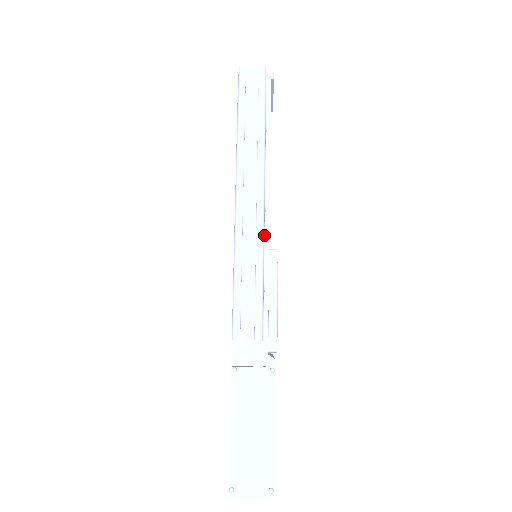
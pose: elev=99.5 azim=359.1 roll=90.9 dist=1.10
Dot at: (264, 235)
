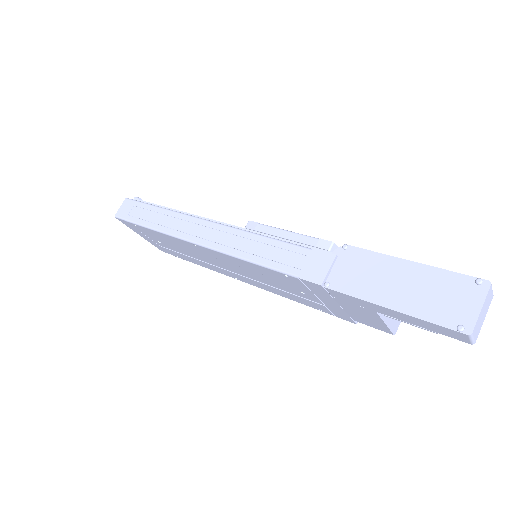
Dot at: occluded
